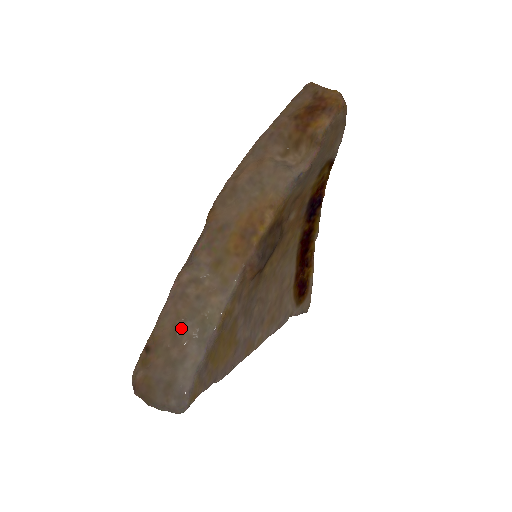
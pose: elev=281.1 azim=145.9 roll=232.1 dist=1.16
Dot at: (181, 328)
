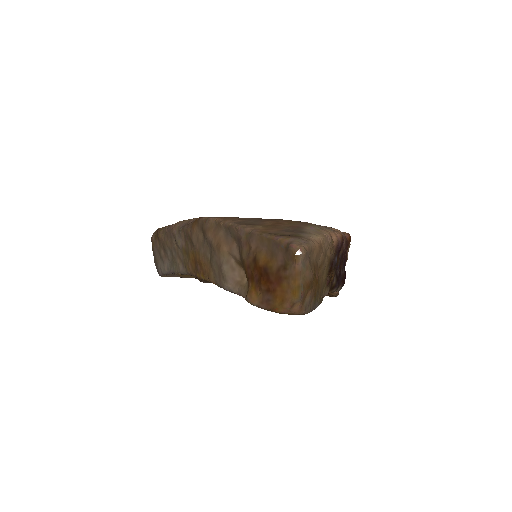
Dot at: (166, 249)
